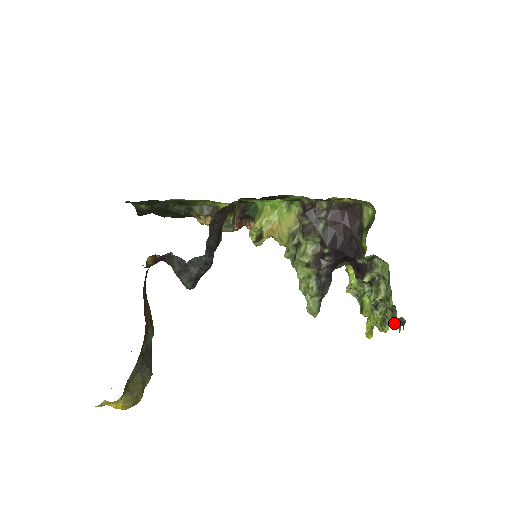
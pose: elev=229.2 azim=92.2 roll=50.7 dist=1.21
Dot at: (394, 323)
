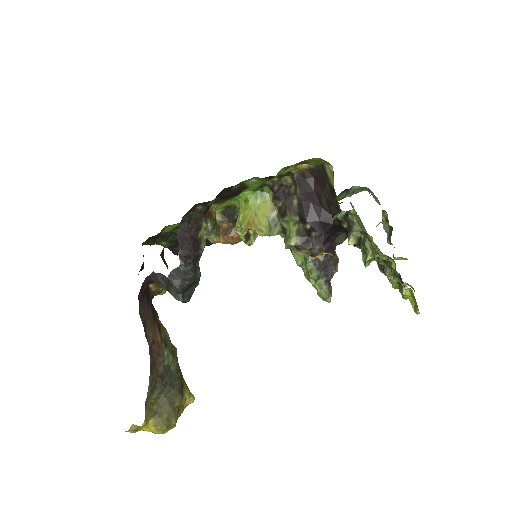
Dot at: occluded
